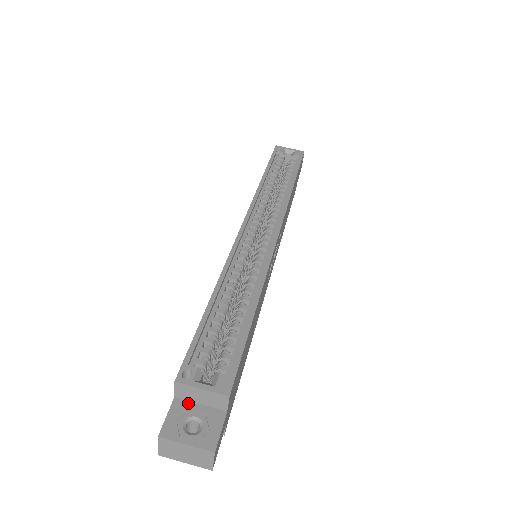
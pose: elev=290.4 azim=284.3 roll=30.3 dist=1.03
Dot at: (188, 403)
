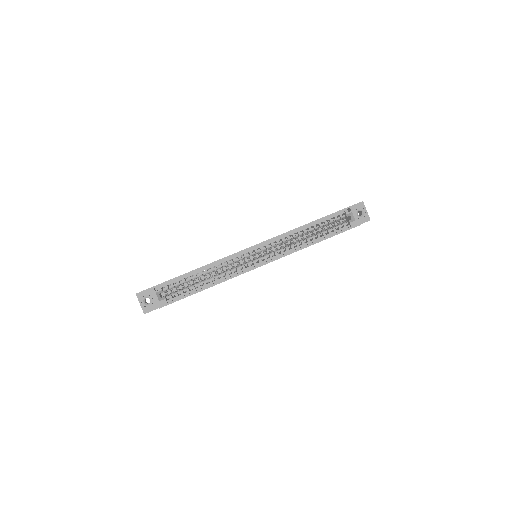
Dot at: occluded
